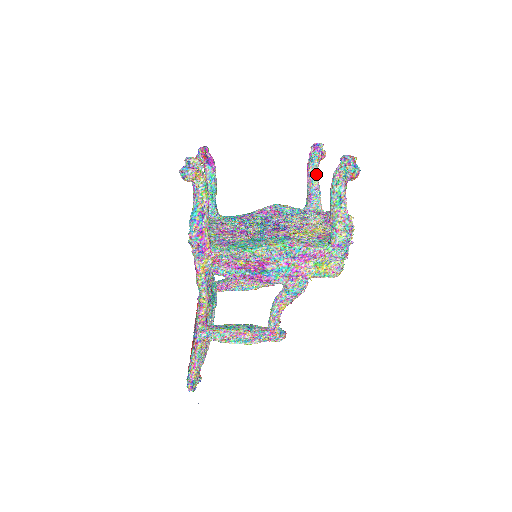
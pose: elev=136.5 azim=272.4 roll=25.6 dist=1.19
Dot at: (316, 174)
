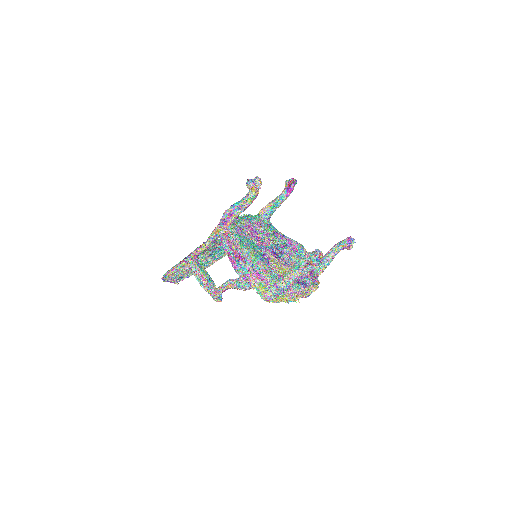
Dot at: (335, 253)
